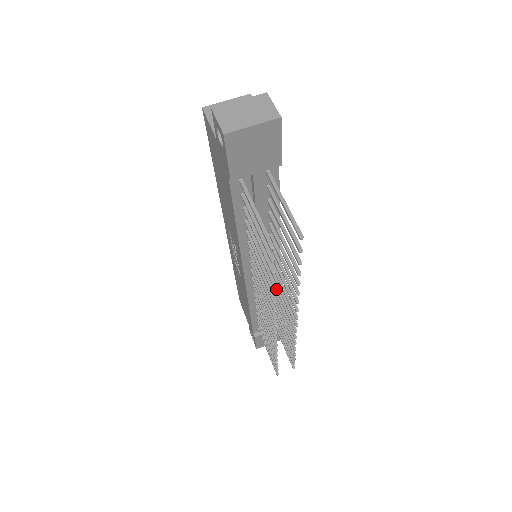
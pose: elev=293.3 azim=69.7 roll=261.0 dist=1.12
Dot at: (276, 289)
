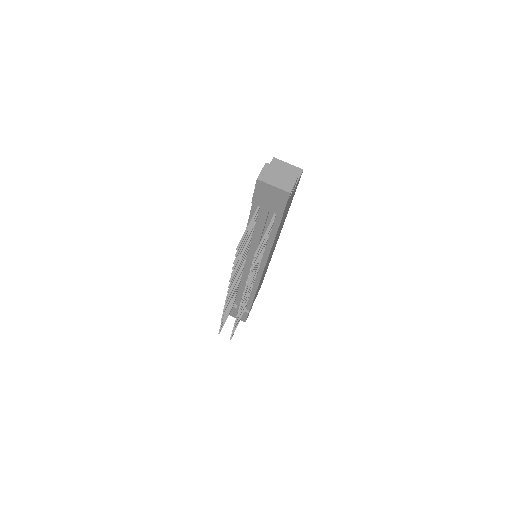
Dot at: occluded
